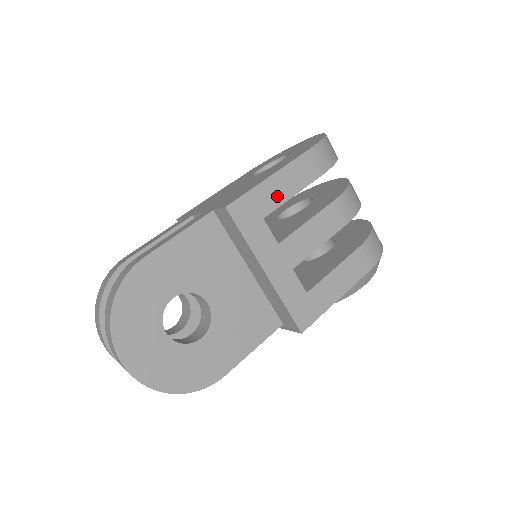
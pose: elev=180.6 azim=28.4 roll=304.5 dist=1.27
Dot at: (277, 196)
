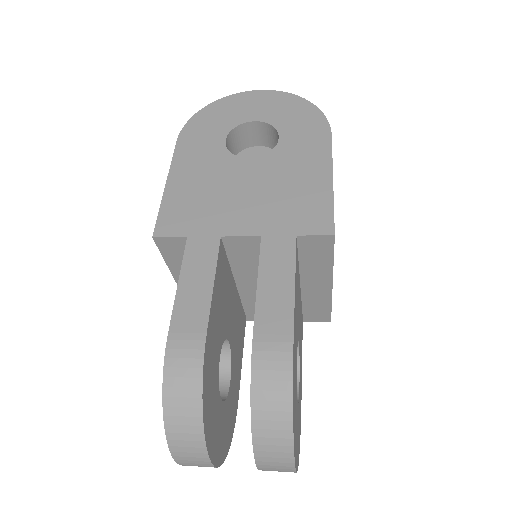
Dot at: occluded
